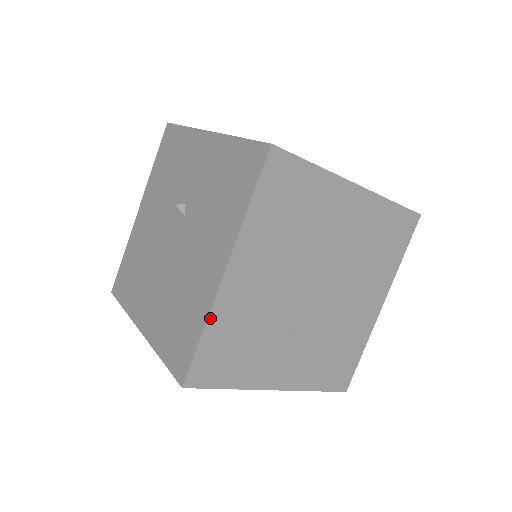
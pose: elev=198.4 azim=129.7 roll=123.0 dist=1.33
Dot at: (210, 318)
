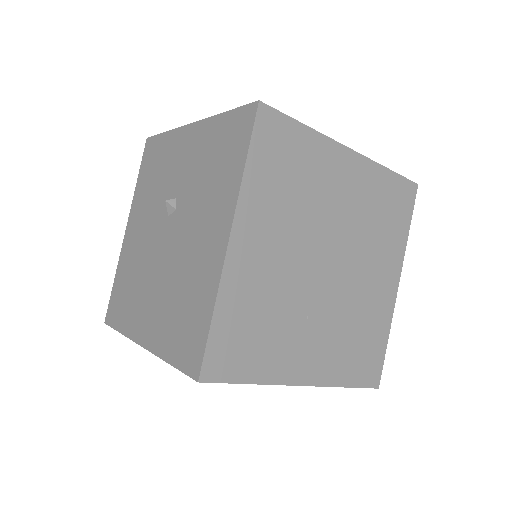
Dot at: (219, 295)
